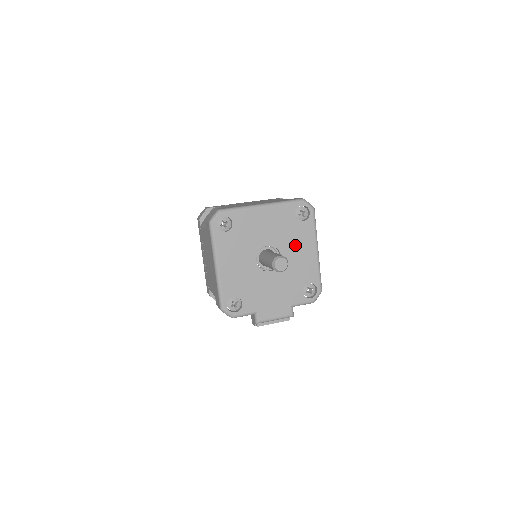
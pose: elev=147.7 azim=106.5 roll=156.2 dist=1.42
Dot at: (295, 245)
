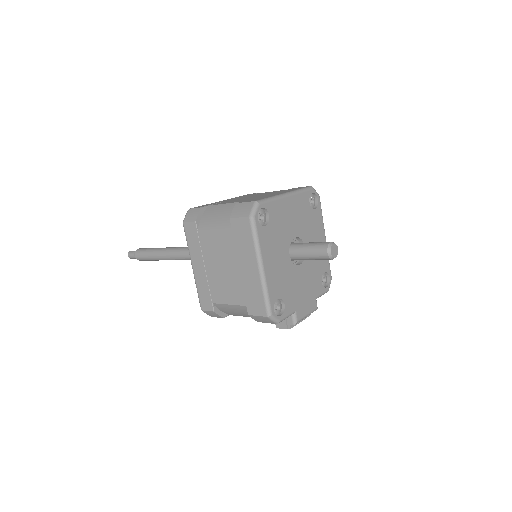
Dot at: (312, 234)
